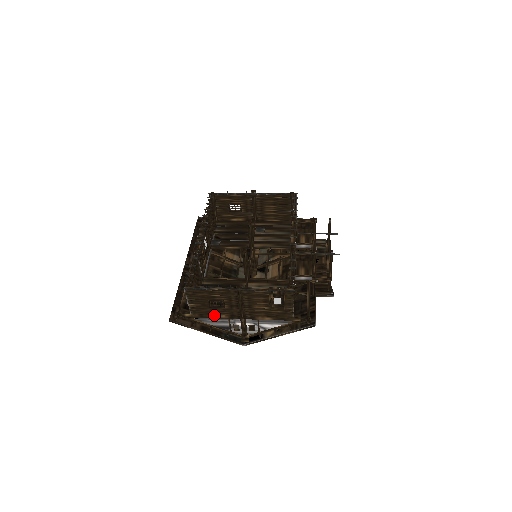
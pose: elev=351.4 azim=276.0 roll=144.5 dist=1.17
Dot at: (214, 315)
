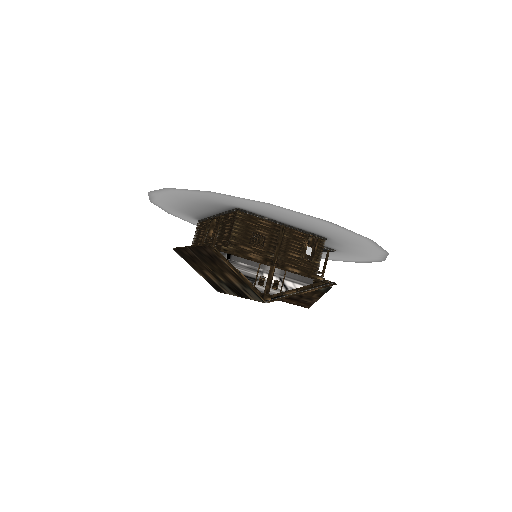
Dot at: (250, 254)
